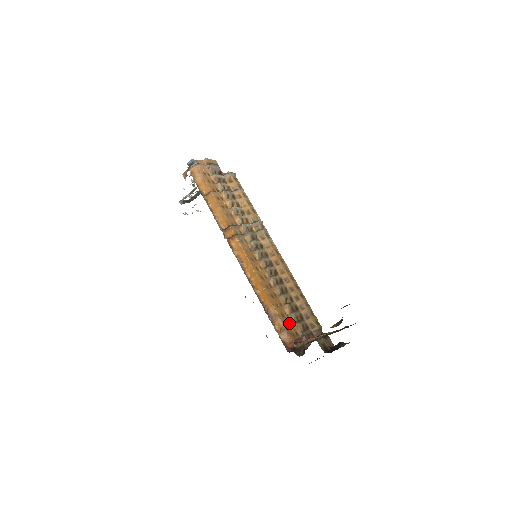
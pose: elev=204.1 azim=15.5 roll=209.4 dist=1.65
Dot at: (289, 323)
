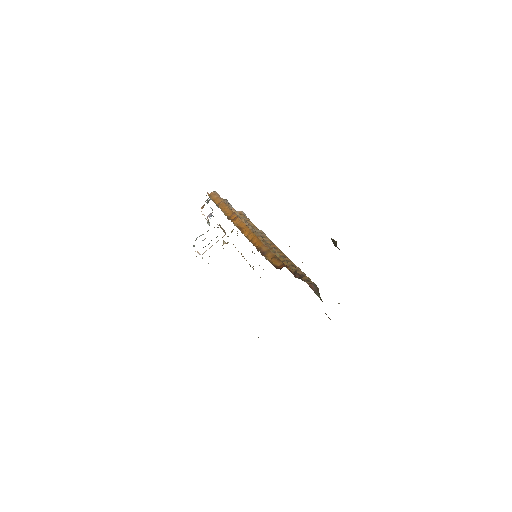
Dot at: occluded
